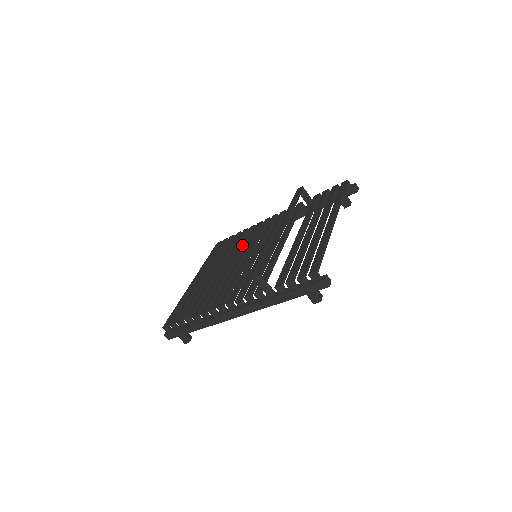
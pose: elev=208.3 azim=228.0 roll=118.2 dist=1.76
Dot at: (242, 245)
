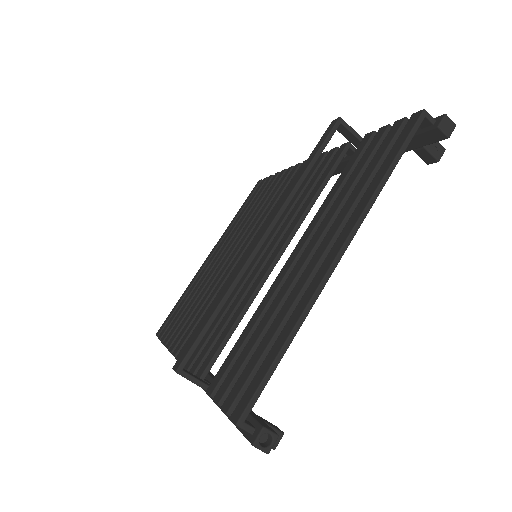
Dot at: (260, 214)
